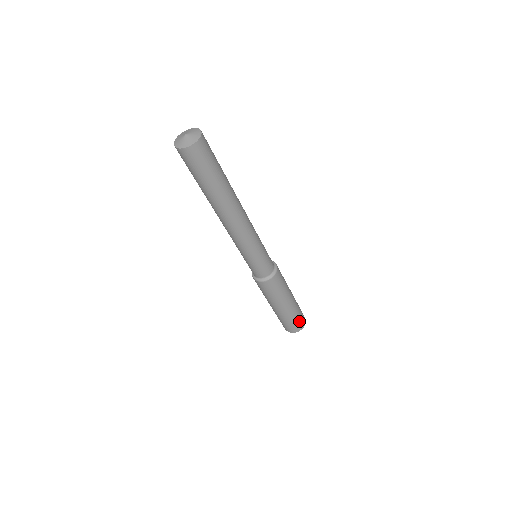
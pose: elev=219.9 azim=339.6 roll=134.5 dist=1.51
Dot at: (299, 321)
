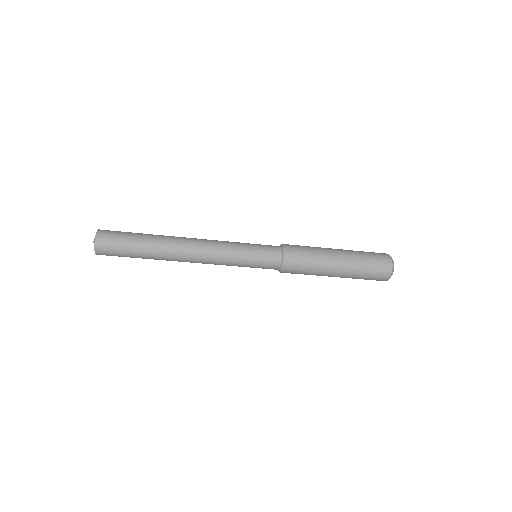
Dot at: (377, 265)
